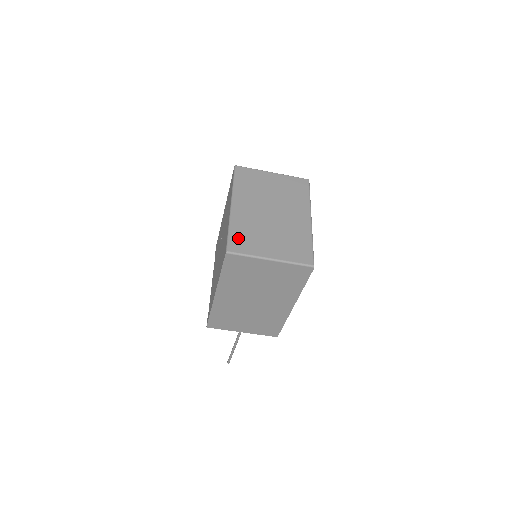
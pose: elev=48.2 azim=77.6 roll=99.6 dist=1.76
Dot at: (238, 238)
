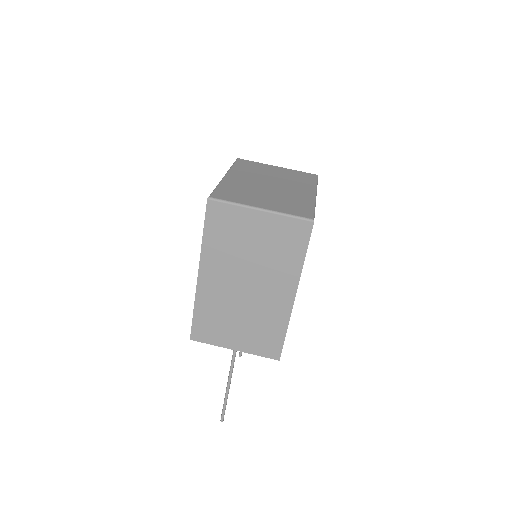
Dot at: (225, 192)
